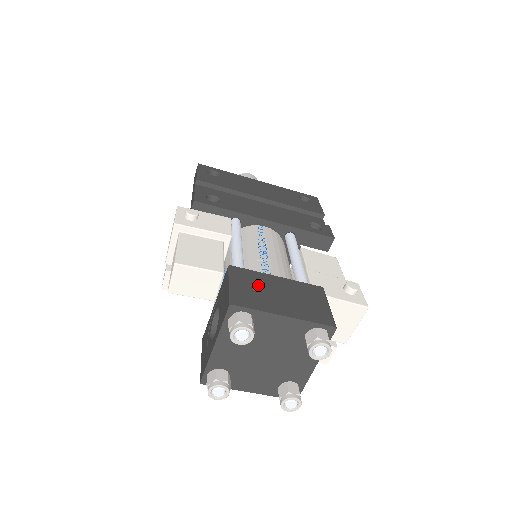
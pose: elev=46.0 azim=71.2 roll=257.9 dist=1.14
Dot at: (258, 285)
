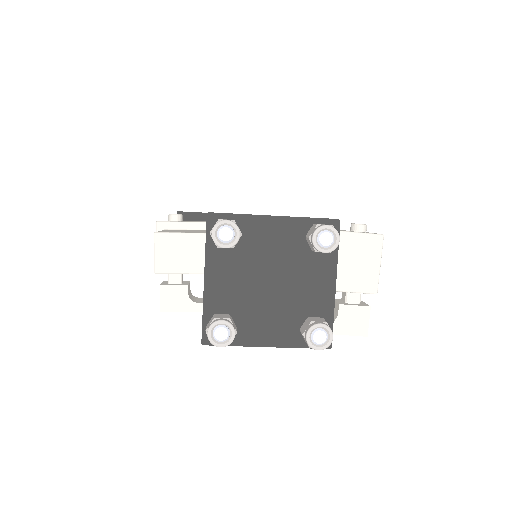
Dot at: occluded
